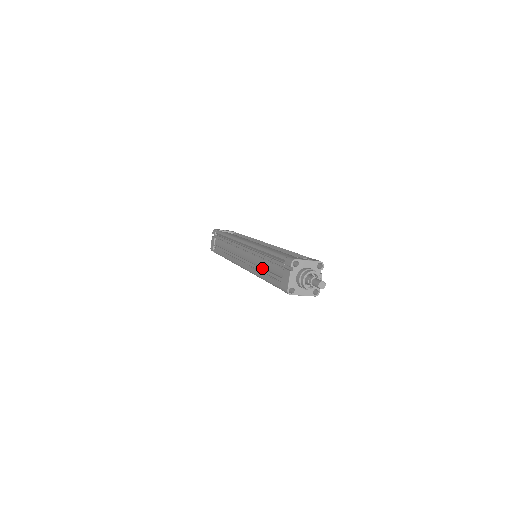
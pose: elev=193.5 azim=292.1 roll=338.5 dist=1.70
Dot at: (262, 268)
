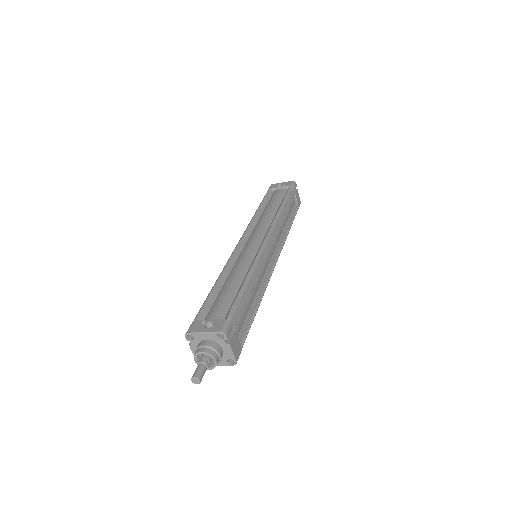
Dot at: occluded
